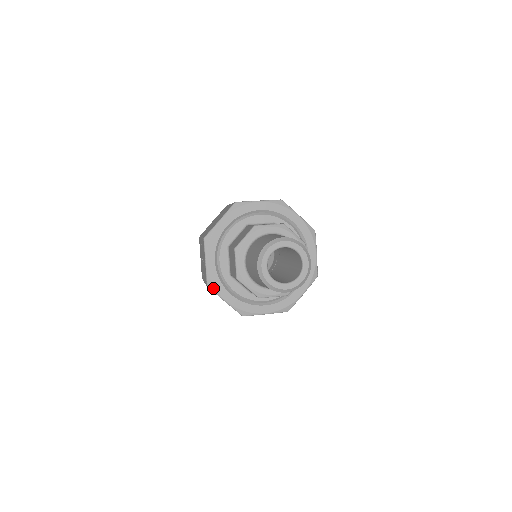
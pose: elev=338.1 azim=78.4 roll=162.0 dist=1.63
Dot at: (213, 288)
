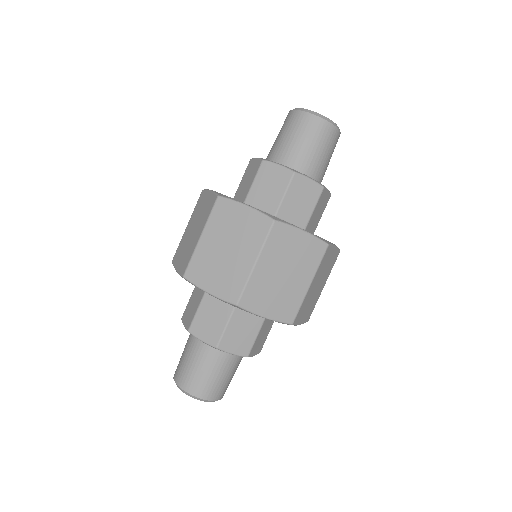
Dot at: occluded
